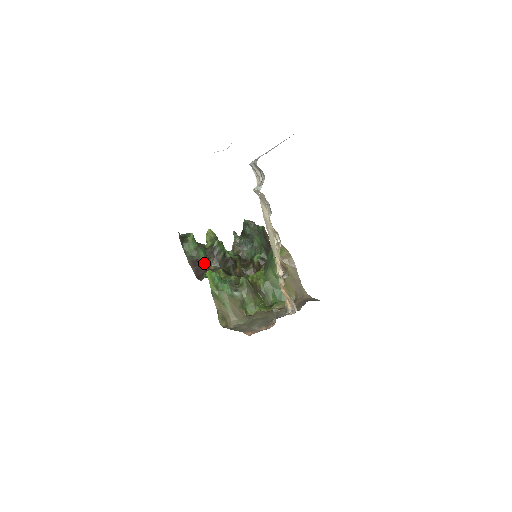
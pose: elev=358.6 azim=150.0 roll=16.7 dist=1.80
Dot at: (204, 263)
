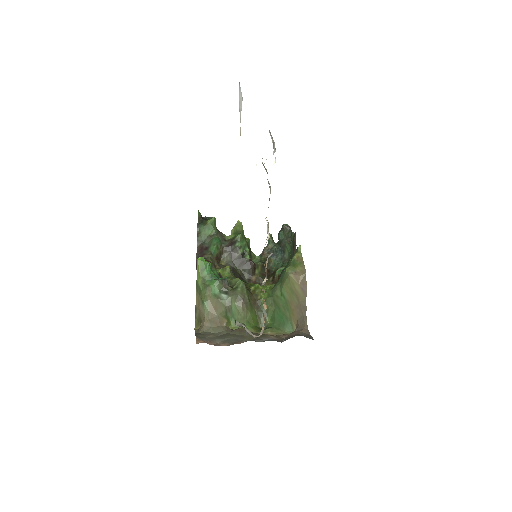
Dot at: (212, 253)
